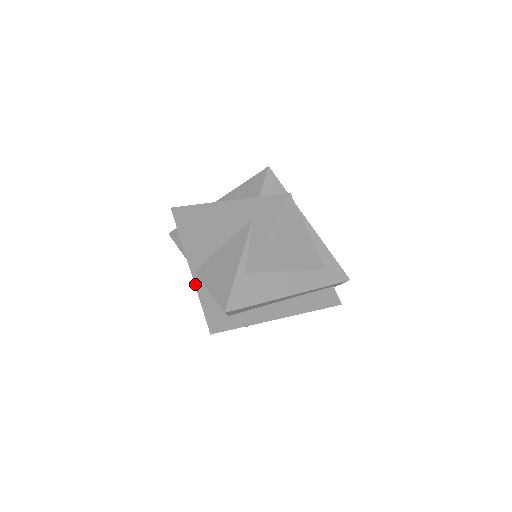
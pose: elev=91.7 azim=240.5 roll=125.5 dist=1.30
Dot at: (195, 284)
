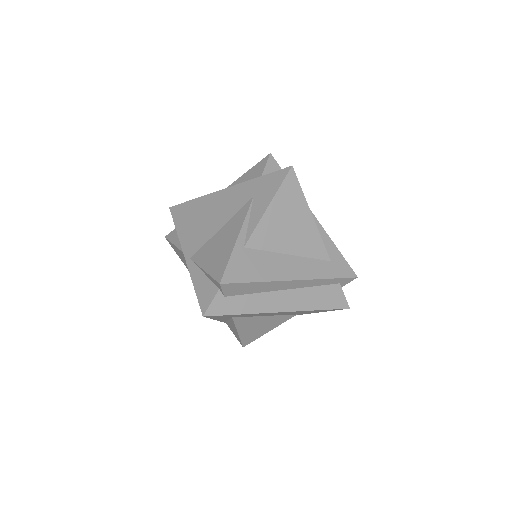
Dot at: (189, 270)
